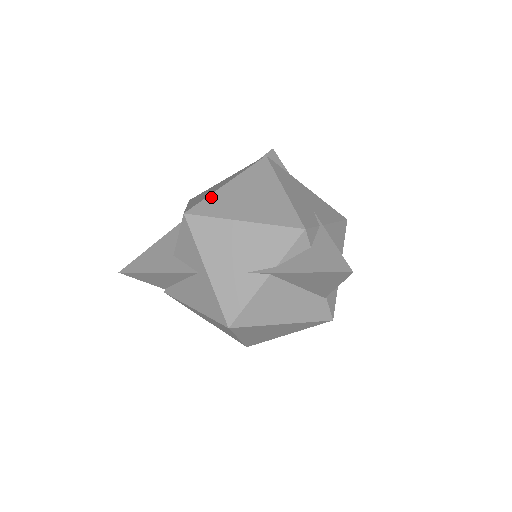
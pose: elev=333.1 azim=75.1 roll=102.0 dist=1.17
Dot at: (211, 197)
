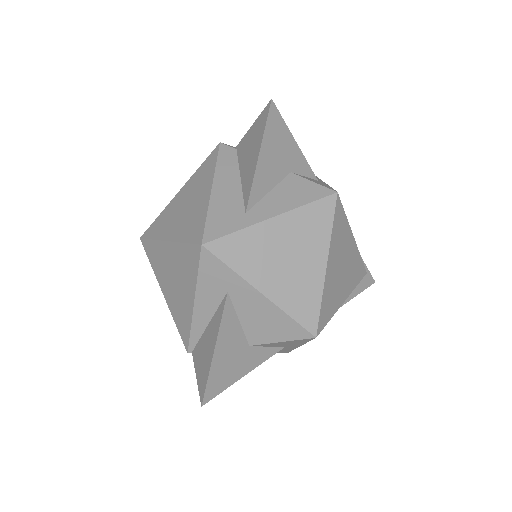
Dot at: (324, 297)
